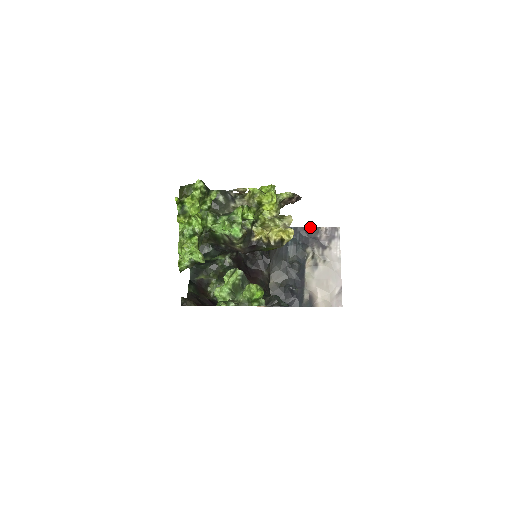
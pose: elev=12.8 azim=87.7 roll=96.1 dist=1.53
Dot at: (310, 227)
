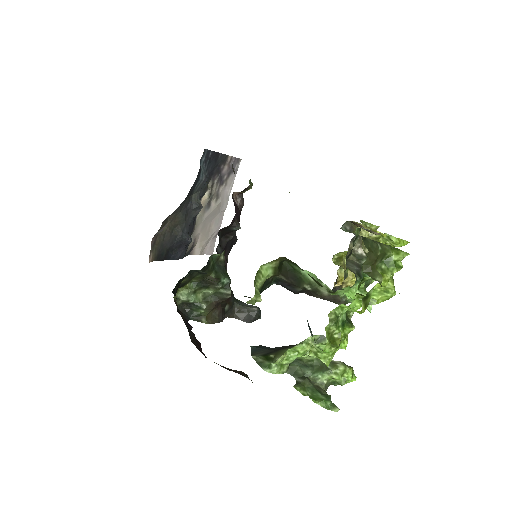
Dot at: (221, 153)
